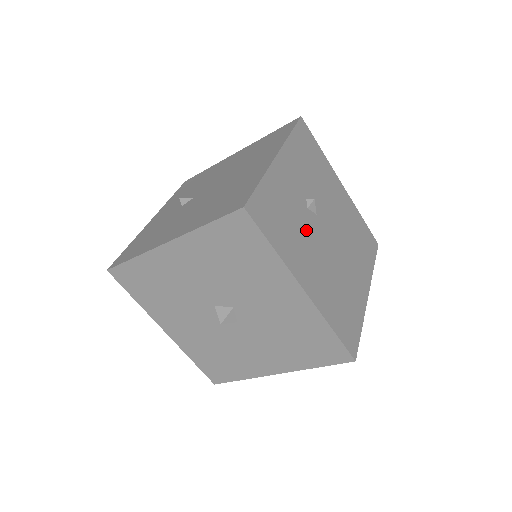
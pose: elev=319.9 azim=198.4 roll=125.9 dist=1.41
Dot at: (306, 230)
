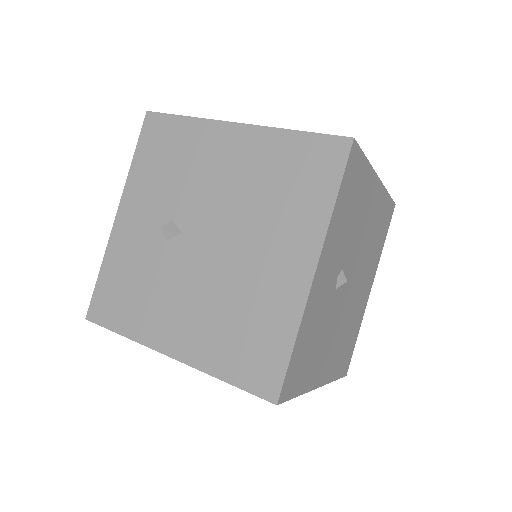
Dot at: (330, 320)
